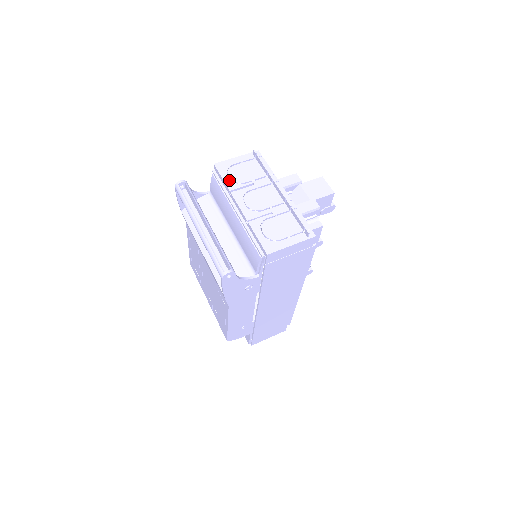
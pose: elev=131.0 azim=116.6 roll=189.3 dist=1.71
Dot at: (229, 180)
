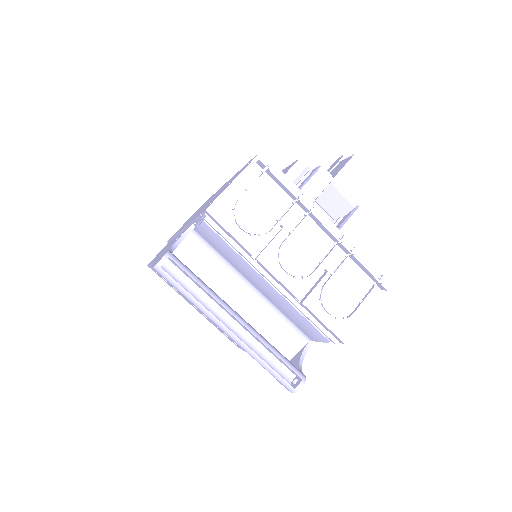
Dot at: (244, 235)
